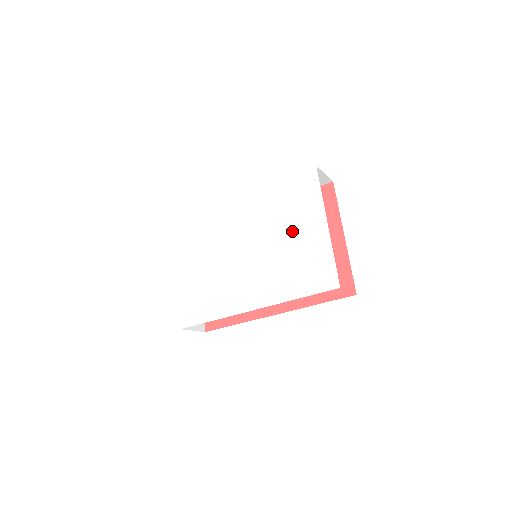
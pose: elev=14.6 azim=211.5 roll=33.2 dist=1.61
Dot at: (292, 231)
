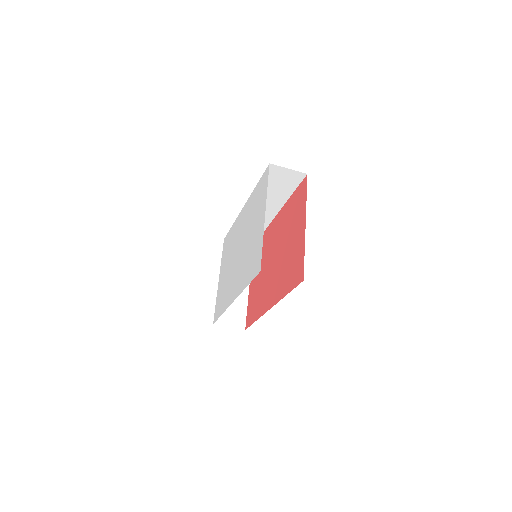
Dot at: (254, 227)
